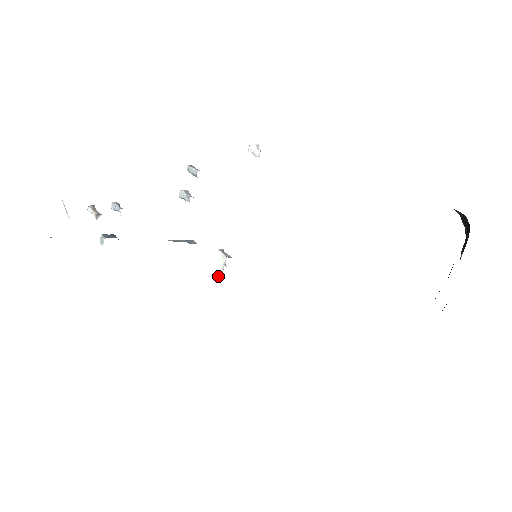
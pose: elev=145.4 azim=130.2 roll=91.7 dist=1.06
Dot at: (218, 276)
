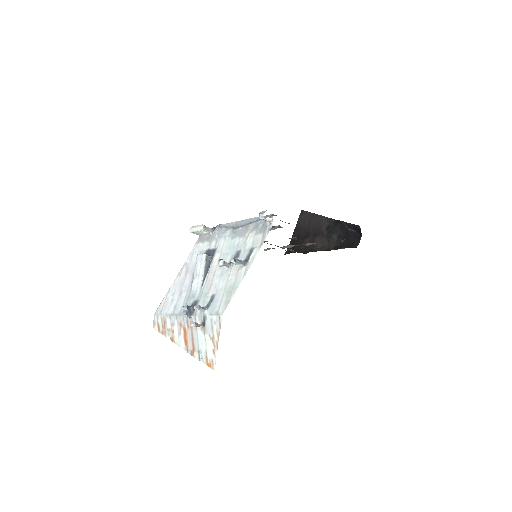
Dot at: (198, 234)
